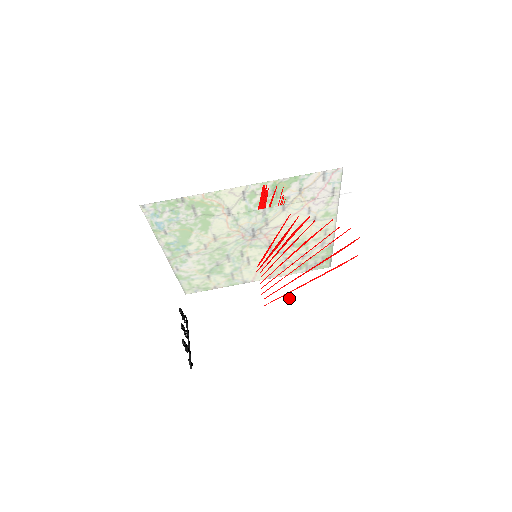
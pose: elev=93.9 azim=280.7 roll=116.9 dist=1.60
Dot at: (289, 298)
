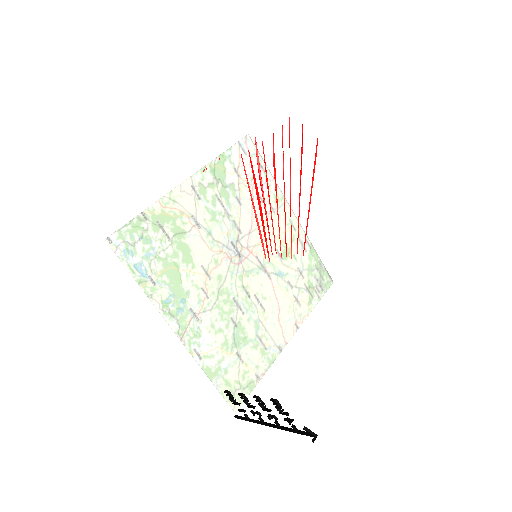
Dot at: (330, 315)
